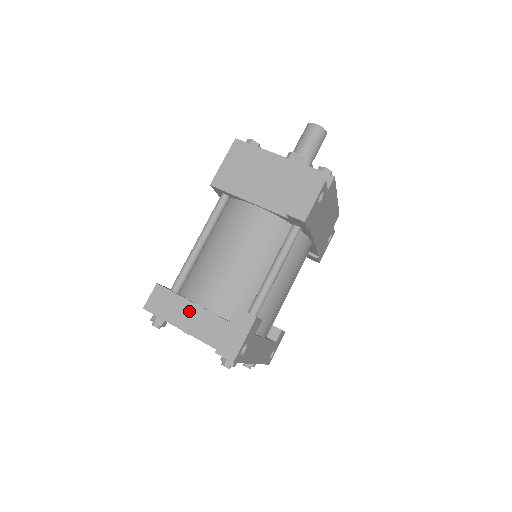
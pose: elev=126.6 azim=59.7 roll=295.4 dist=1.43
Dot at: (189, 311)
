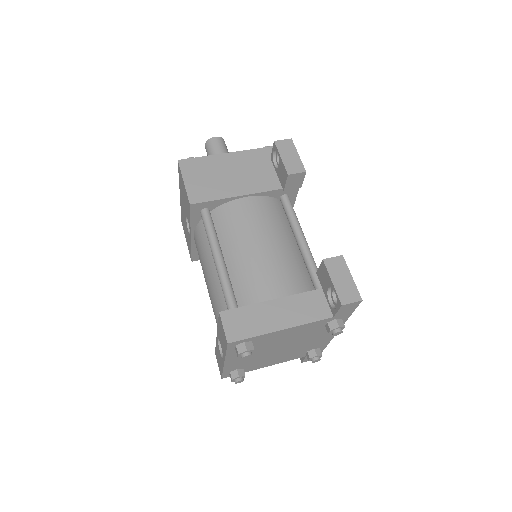
Dot at: (272, 310)
